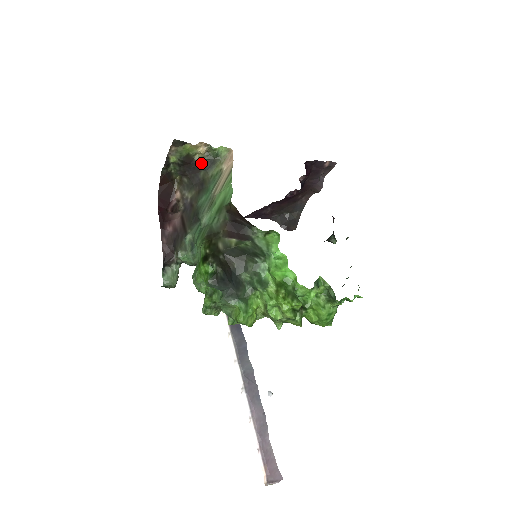
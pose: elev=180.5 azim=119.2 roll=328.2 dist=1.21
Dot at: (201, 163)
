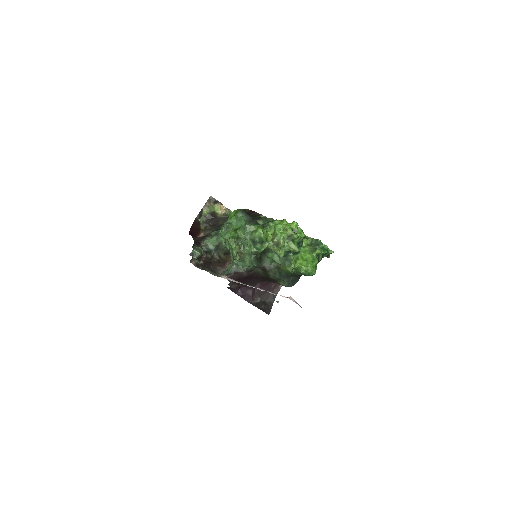
Dot at: (221, 218)
